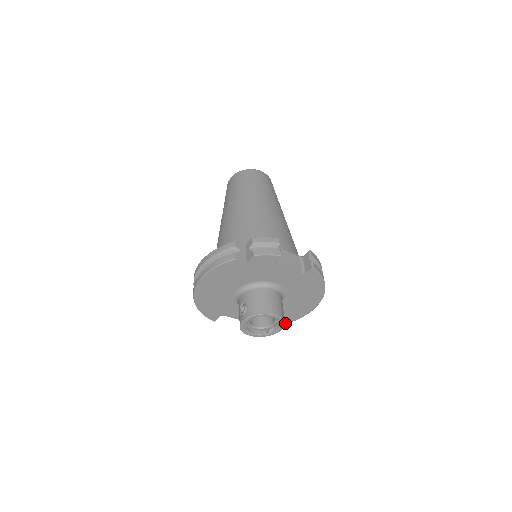
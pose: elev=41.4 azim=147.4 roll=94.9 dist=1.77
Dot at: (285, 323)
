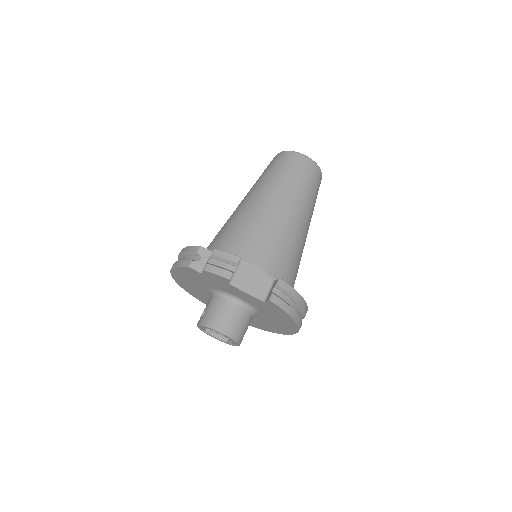
Dot at: (274, 332)
